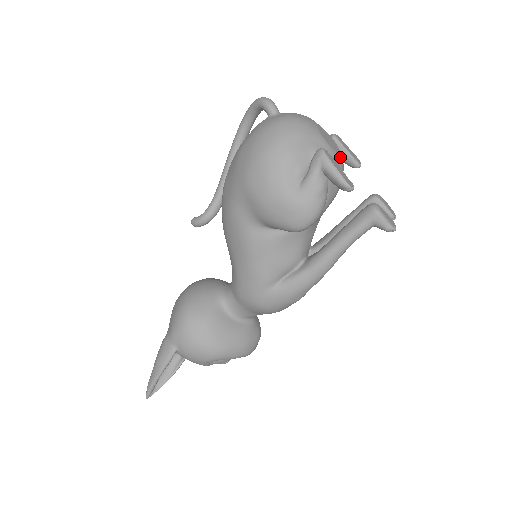
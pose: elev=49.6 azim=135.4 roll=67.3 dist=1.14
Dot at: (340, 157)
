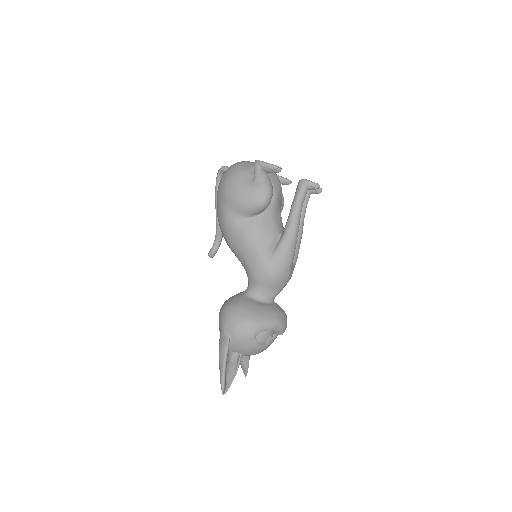
Dot at: occluded
